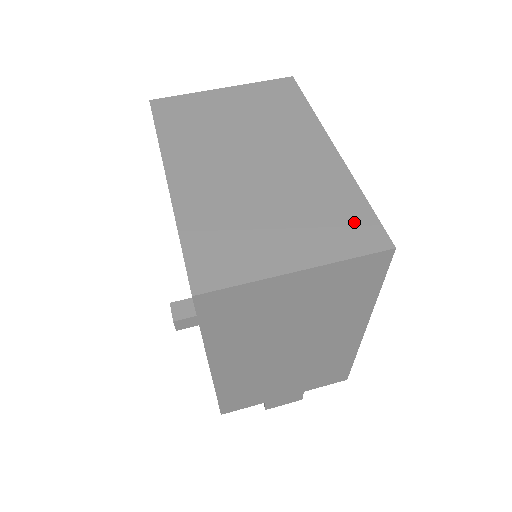
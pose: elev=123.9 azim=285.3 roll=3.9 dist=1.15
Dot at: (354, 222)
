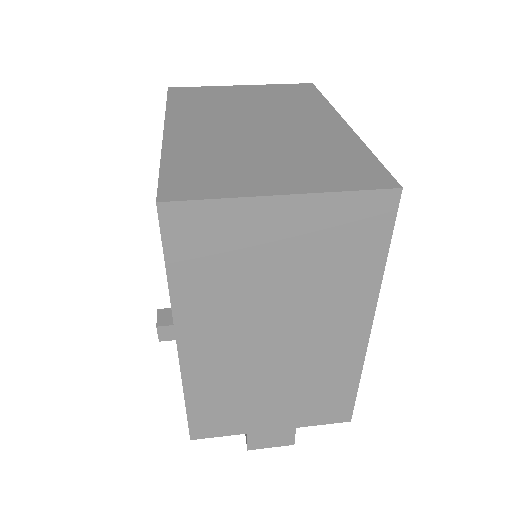
Dot at: (357, 167)
